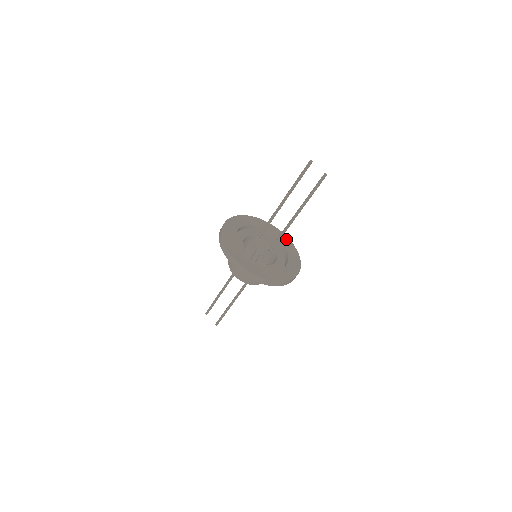
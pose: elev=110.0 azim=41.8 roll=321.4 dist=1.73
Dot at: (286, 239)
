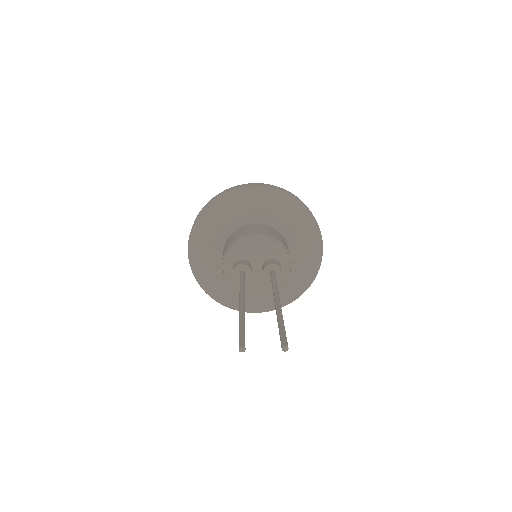
Dot at: occluded
